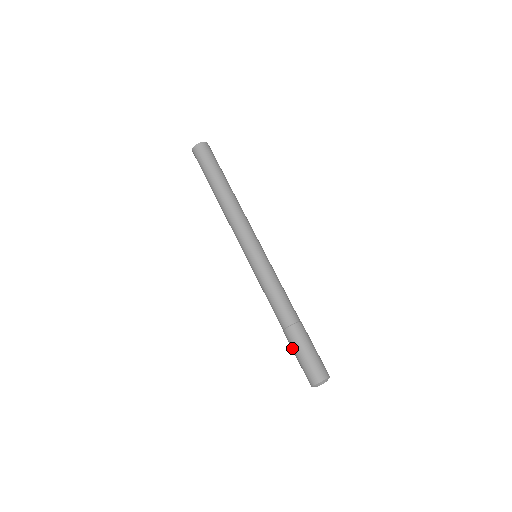
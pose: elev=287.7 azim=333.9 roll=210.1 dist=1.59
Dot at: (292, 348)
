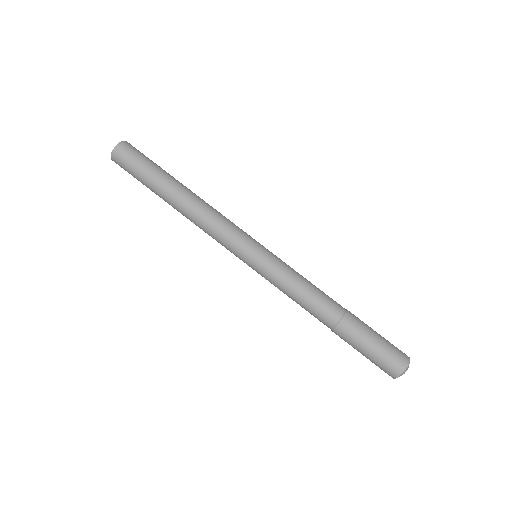
Dot at: occluded
